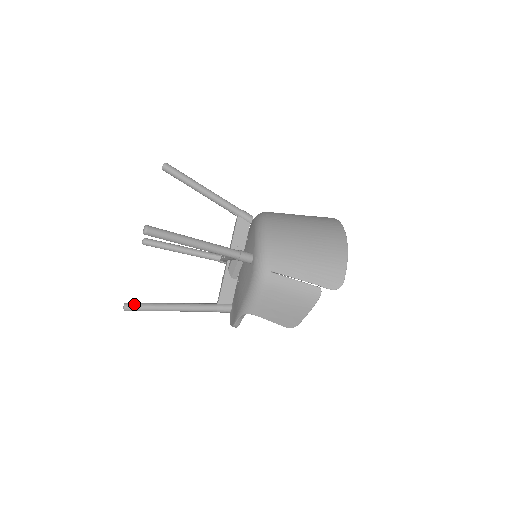
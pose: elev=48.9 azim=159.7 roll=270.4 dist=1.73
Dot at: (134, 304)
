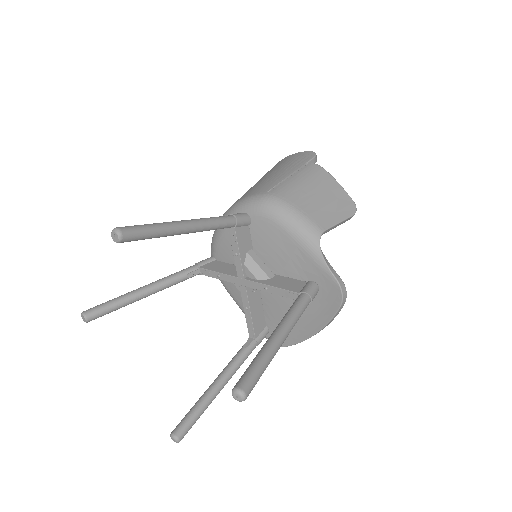
Dot at: occluded
